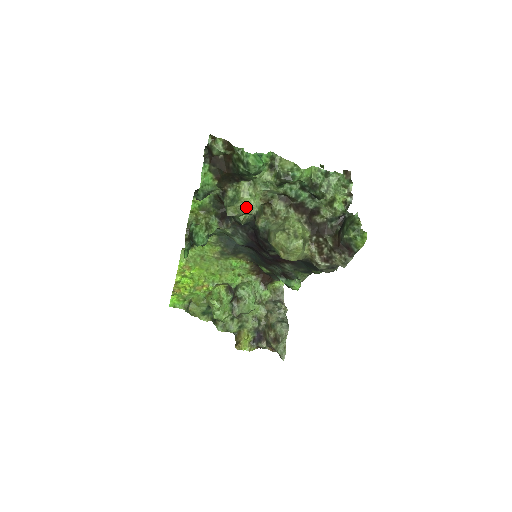
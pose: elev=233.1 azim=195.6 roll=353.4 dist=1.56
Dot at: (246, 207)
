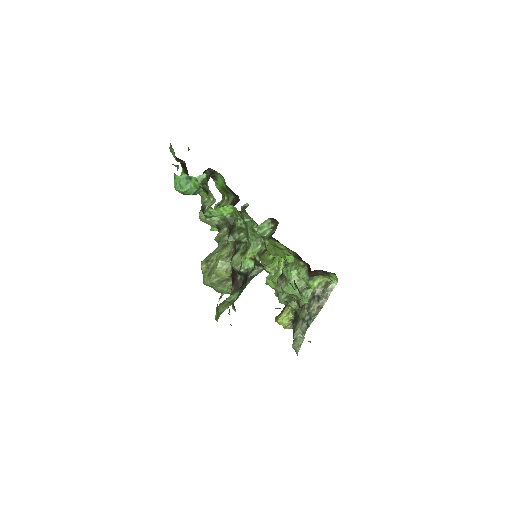
Dot at: (203, 219)
